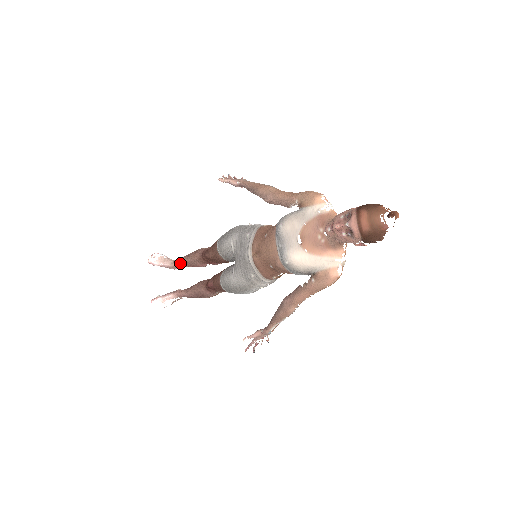
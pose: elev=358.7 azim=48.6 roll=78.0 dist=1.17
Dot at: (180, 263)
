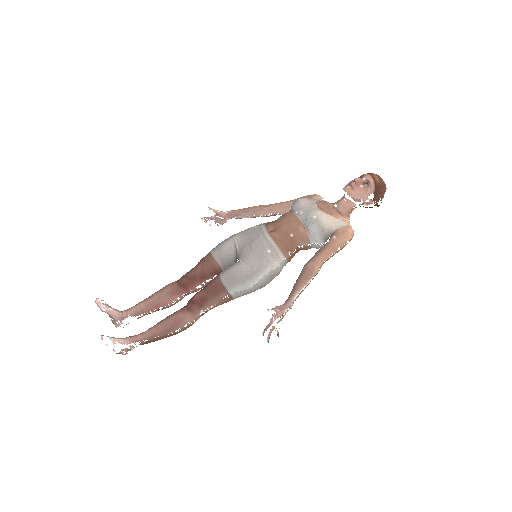
Dot at: (135, 308)
